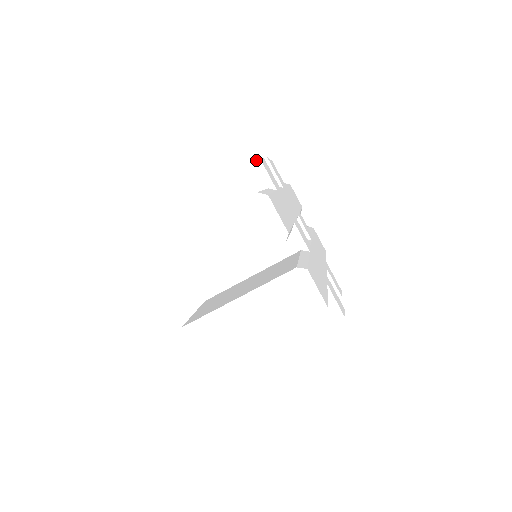
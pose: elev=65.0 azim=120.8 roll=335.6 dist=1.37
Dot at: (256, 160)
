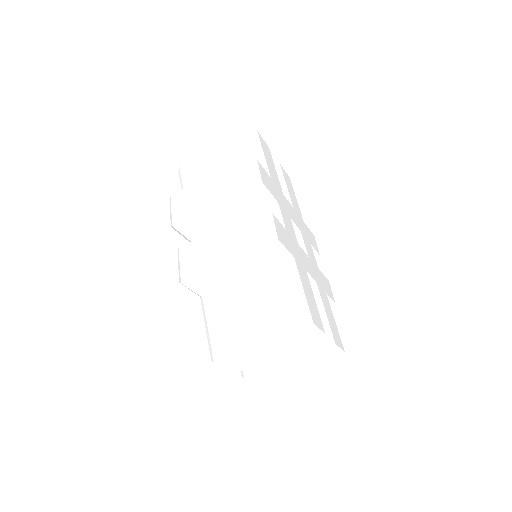
Dot at: (278, 246)
